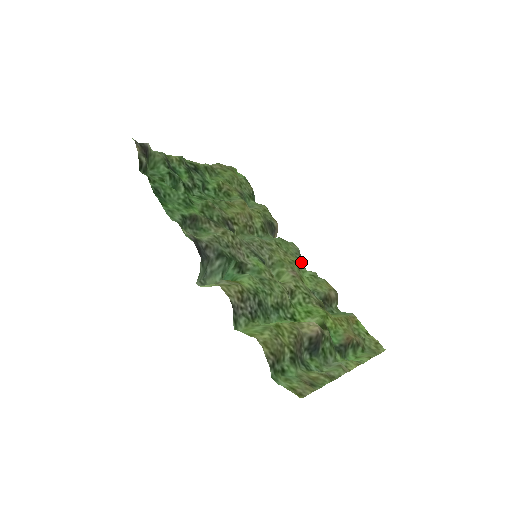
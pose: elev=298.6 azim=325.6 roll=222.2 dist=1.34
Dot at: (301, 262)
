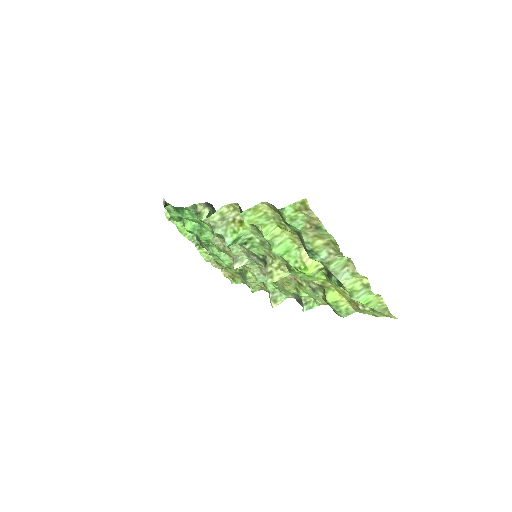
Dot at: (298, 295)
